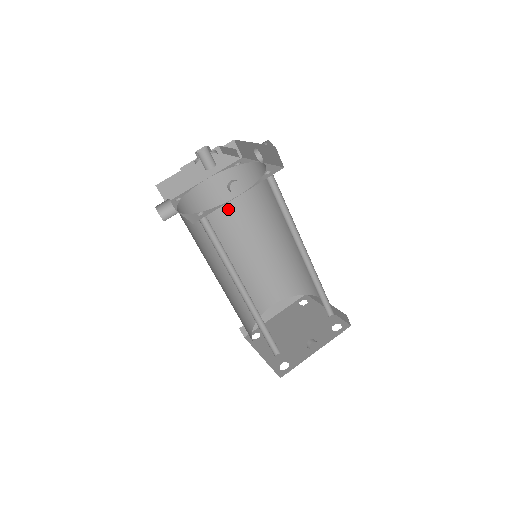
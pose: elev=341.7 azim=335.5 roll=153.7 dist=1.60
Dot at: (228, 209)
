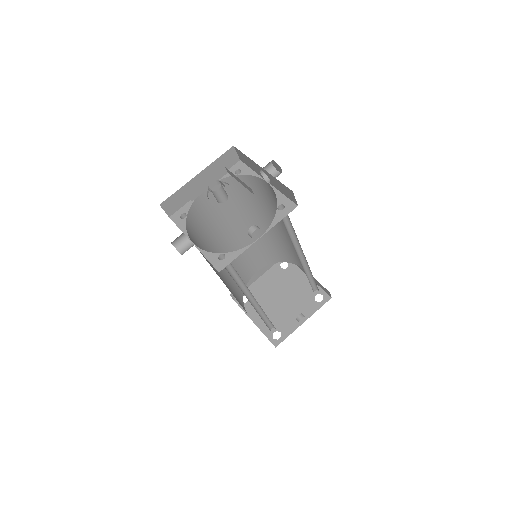
Dot at: (225, 208)
